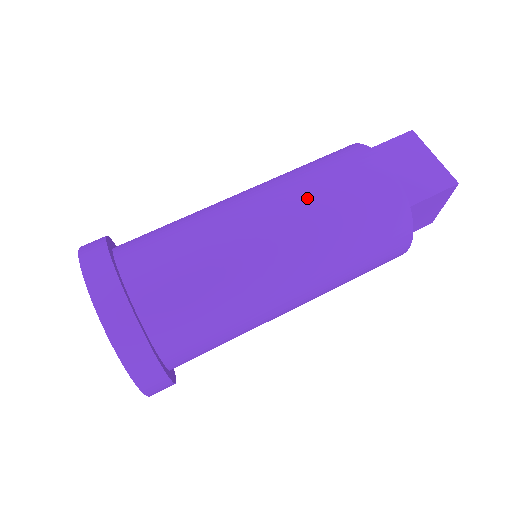
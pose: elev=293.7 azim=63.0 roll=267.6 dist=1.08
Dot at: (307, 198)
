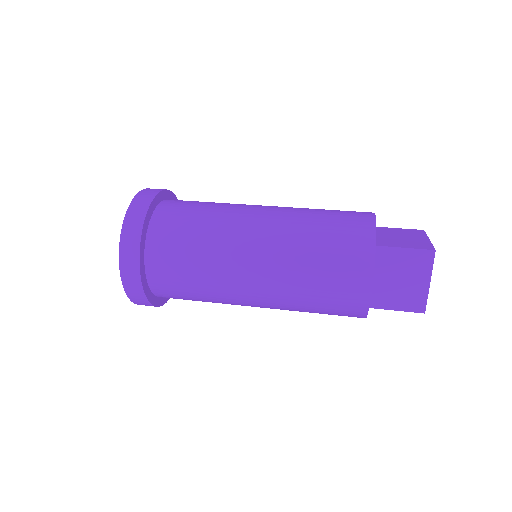
Dot at: (302, 209)
